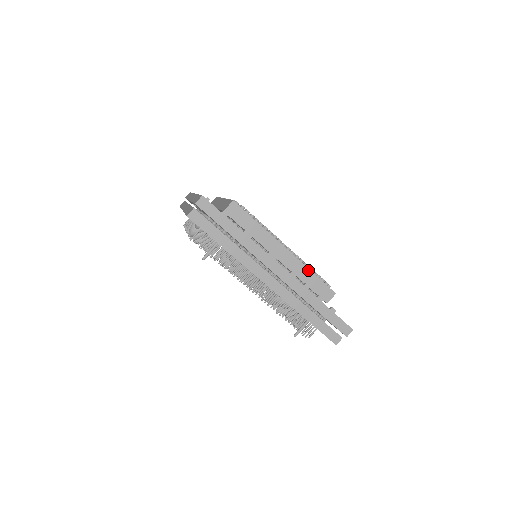
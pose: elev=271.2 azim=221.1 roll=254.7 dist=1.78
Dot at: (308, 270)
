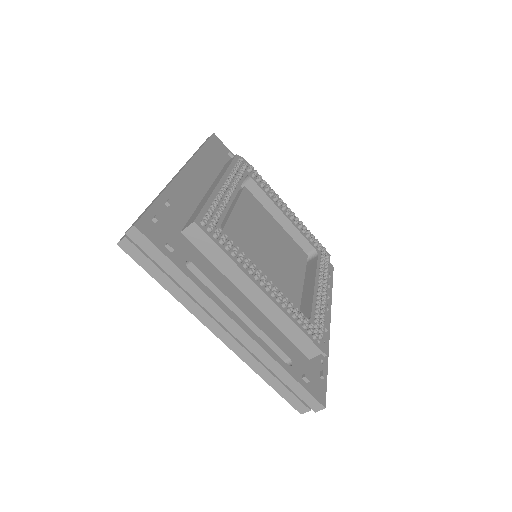
Dot at: (328, 278)
